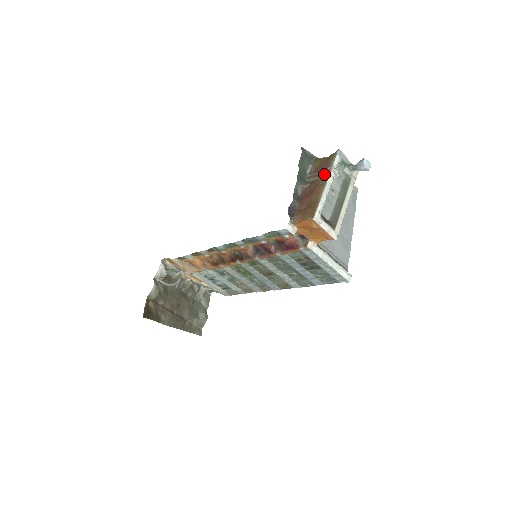
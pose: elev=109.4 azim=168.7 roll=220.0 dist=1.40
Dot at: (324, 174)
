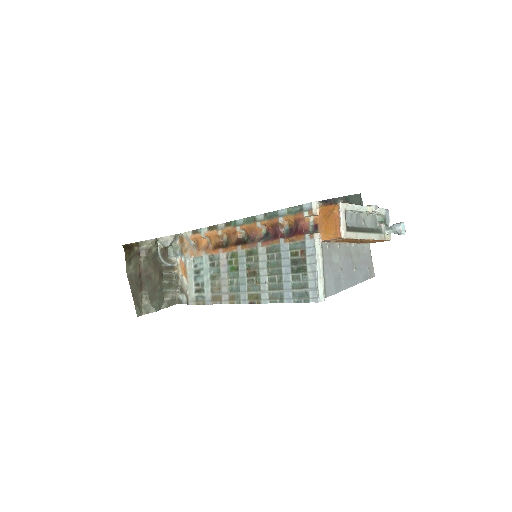
Dot at: (367, 205)
